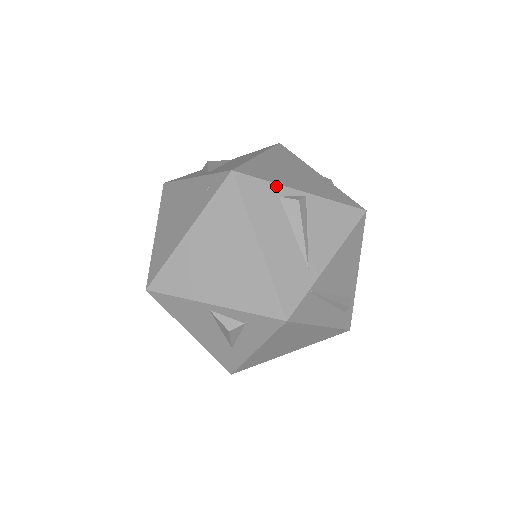
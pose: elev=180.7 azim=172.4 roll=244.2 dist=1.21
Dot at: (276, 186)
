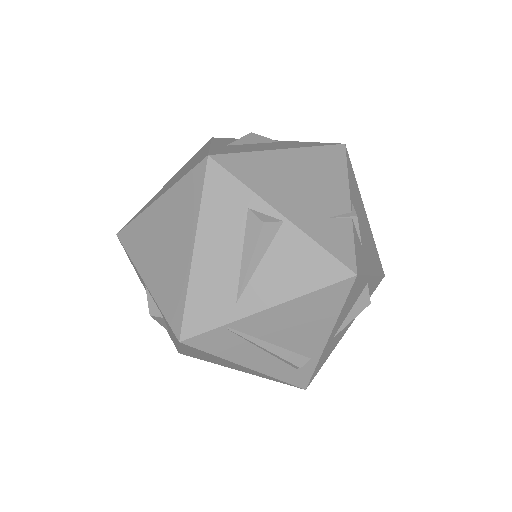
Dot at: (251, 194)
